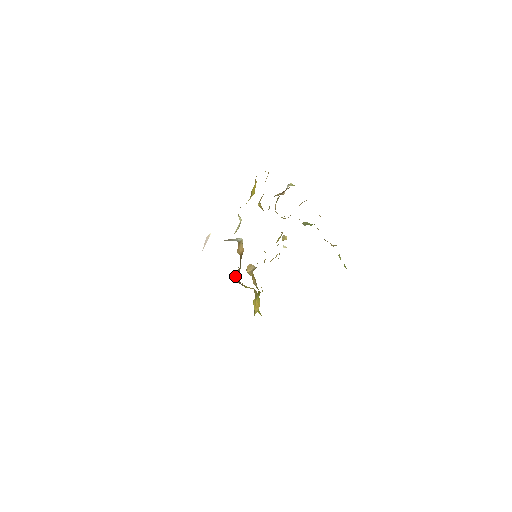
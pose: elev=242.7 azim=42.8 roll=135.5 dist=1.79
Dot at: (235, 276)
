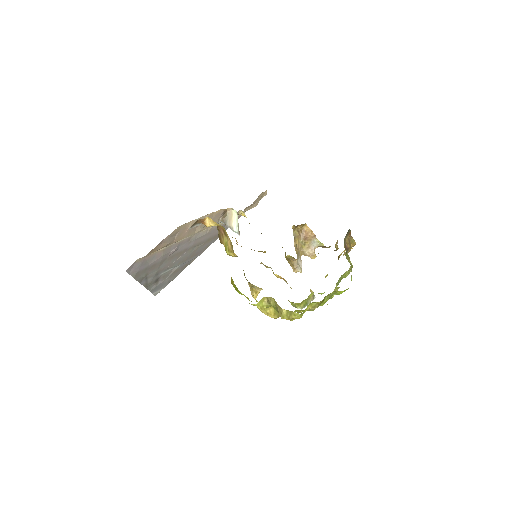
Dot at: occluded
